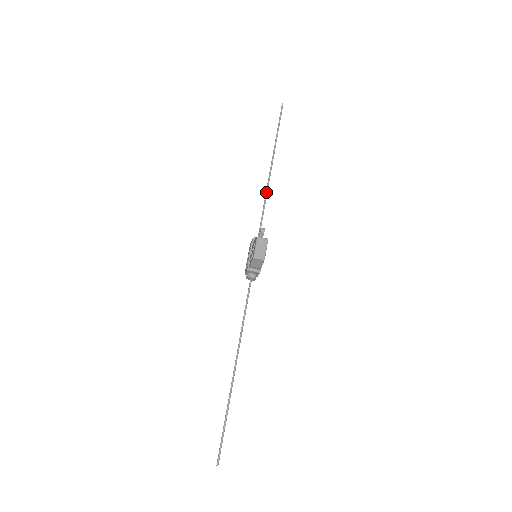
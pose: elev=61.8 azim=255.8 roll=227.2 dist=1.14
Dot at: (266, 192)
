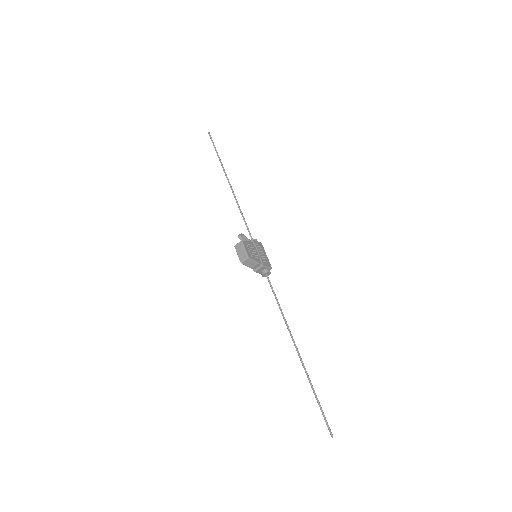
Dot at: (237, 204)
